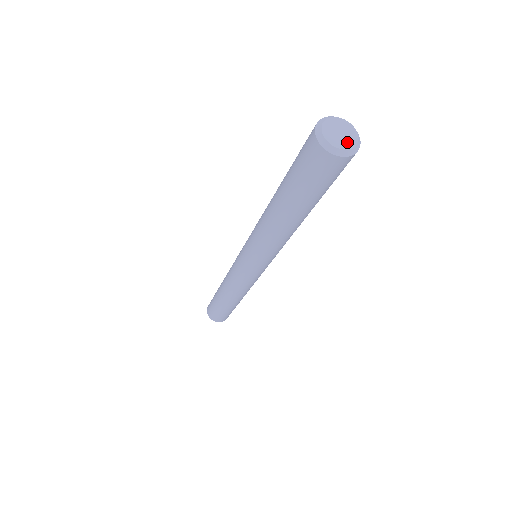
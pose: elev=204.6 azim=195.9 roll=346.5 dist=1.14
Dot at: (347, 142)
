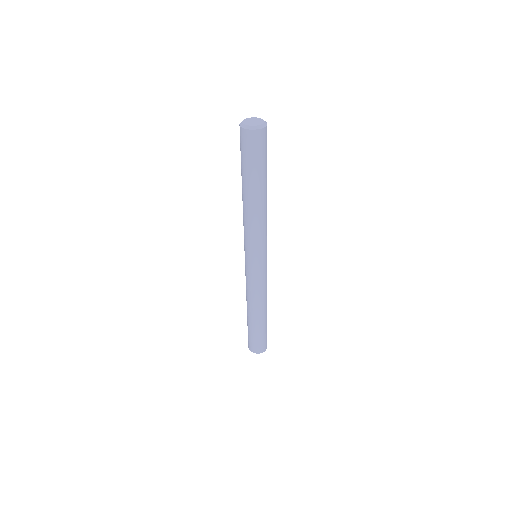
Dot at: (252, 124)
